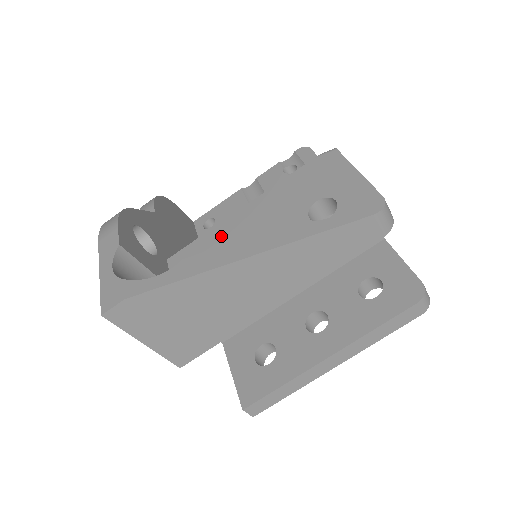
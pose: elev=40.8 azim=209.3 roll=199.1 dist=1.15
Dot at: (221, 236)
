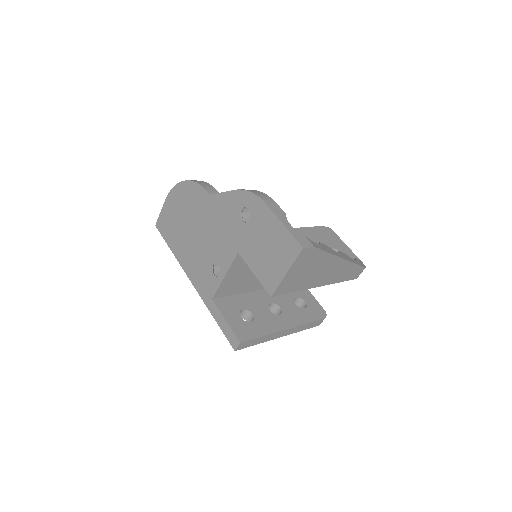
Dot at: occluded
